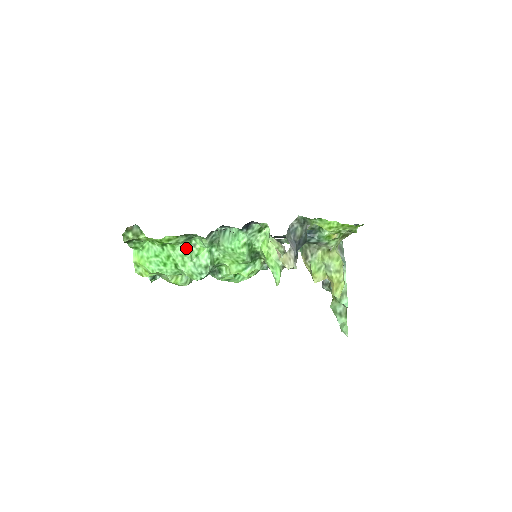
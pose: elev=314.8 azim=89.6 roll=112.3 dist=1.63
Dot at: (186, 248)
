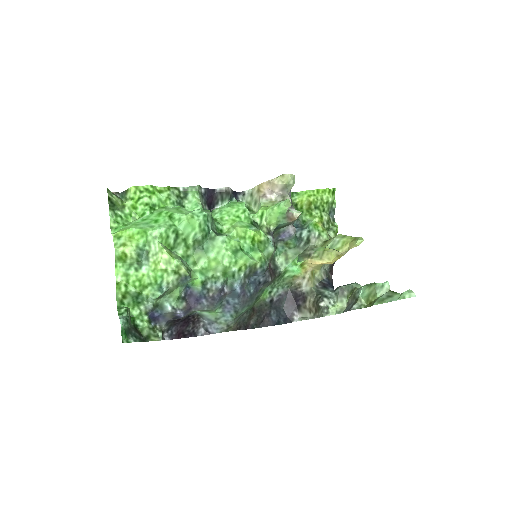
Dot at: occluded
